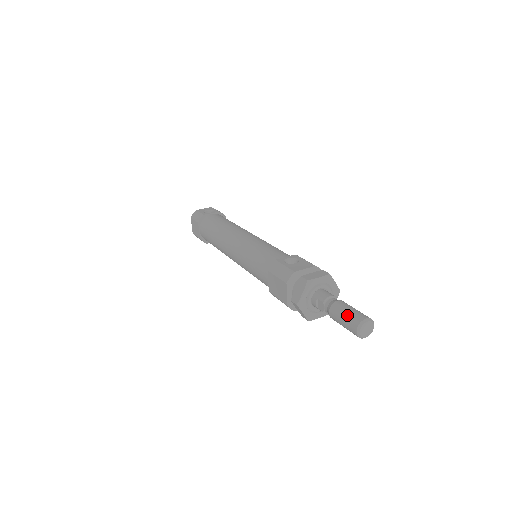
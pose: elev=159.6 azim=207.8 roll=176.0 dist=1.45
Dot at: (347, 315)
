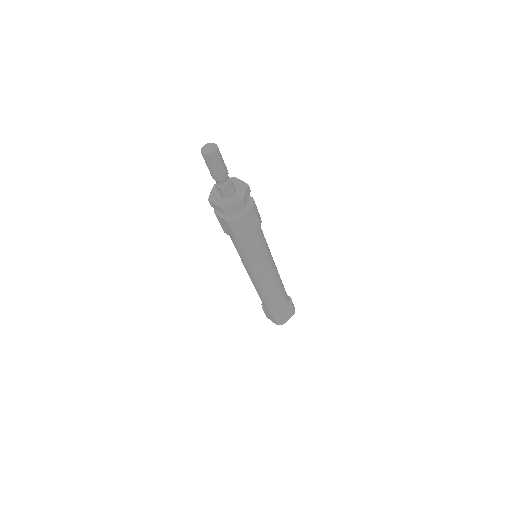
Dot at: occluded
